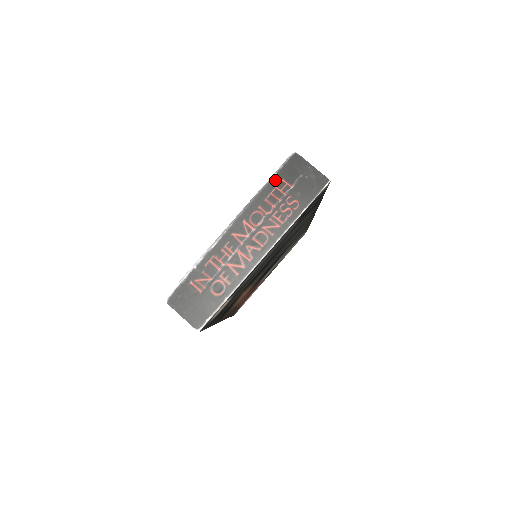
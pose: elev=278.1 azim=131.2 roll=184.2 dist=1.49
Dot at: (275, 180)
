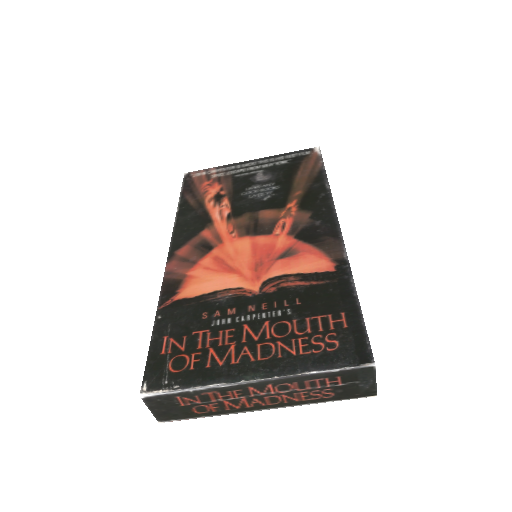
Dot at: (332, 374)
